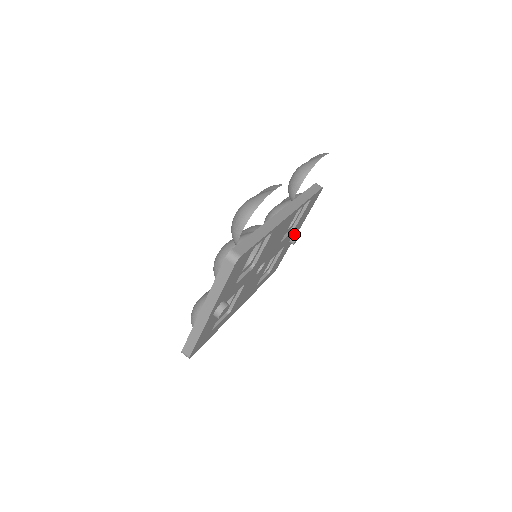
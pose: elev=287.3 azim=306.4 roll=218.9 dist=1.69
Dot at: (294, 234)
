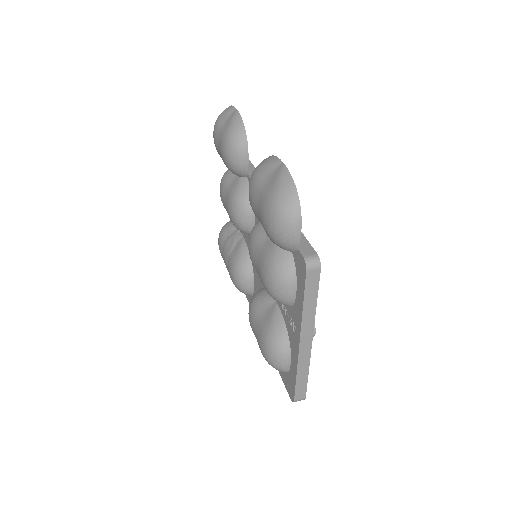
Dot at: occluded
